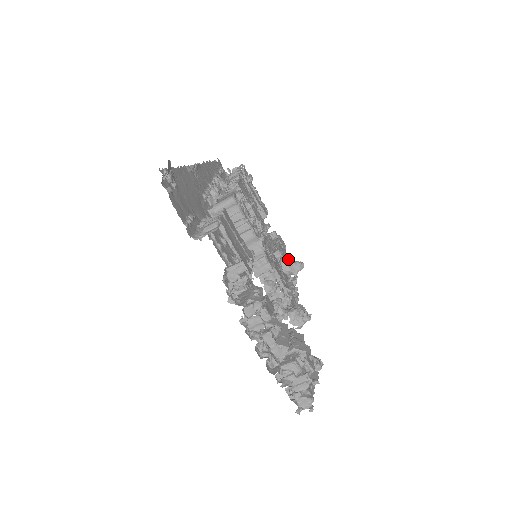
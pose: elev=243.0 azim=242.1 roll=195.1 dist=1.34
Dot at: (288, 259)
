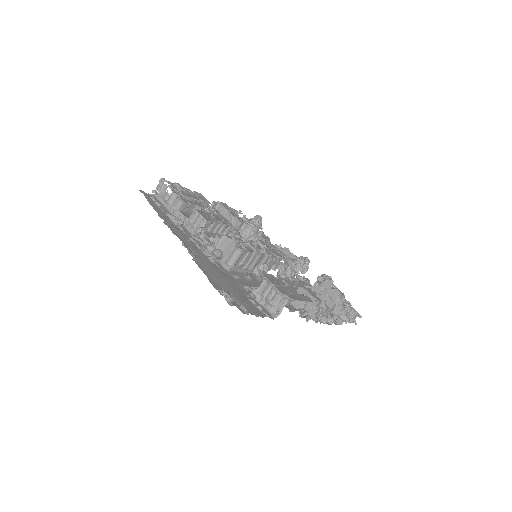
Dot at: (250, 223)
